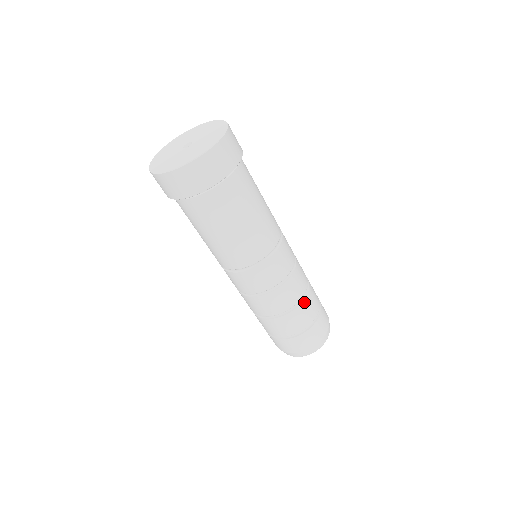
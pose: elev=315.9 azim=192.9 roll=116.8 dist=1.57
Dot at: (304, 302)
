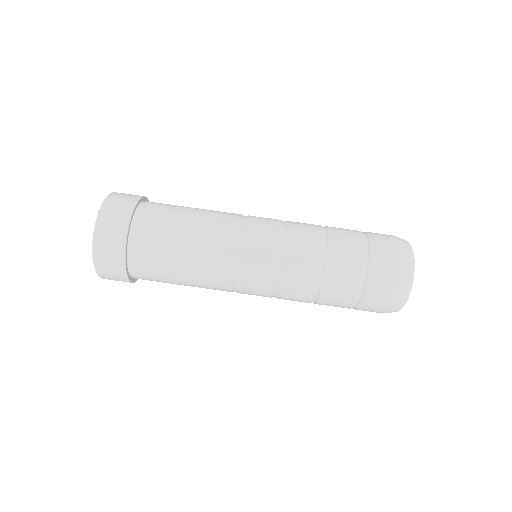
Dot at: (330, 249)
